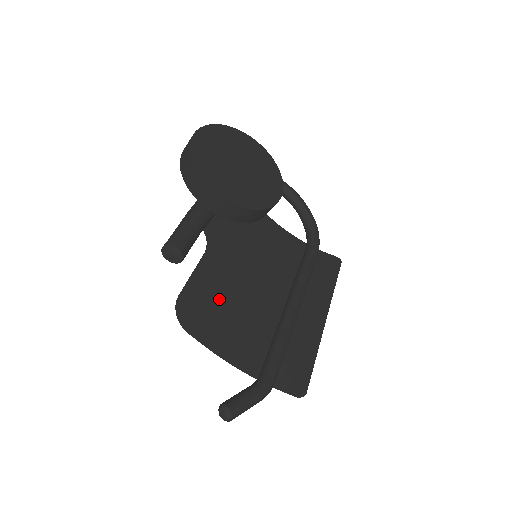
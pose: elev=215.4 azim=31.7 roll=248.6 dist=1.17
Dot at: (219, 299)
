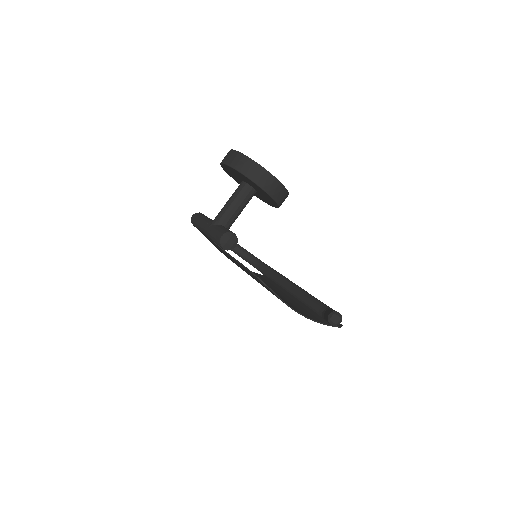
Dot at: occluded
